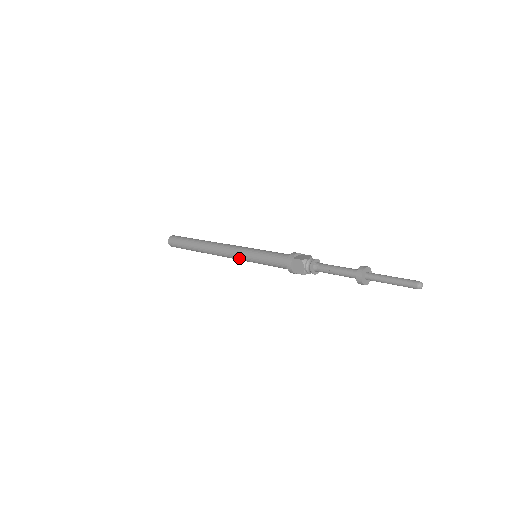
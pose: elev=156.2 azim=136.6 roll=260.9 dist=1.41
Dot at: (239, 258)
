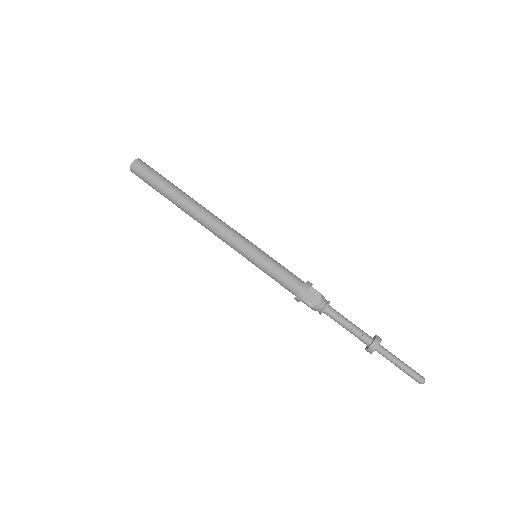
Dot at: (236, 245)
